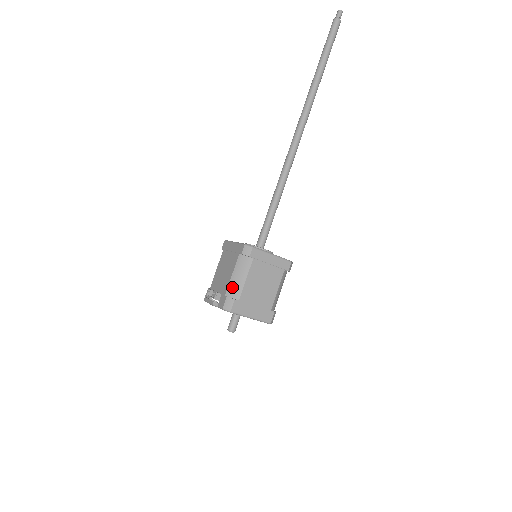
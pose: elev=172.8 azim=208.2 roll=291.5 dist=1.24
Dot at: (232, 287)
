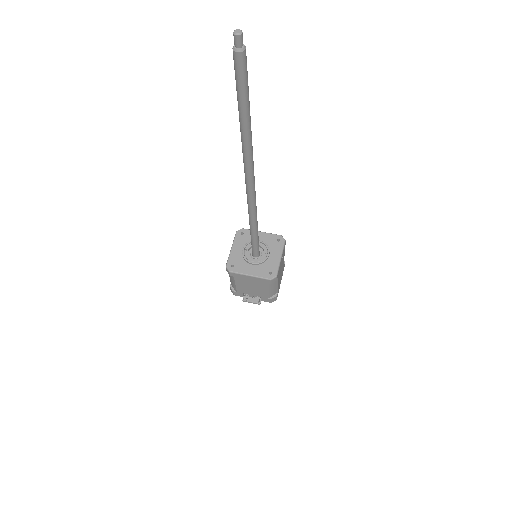
Dot at: (271, 294)
